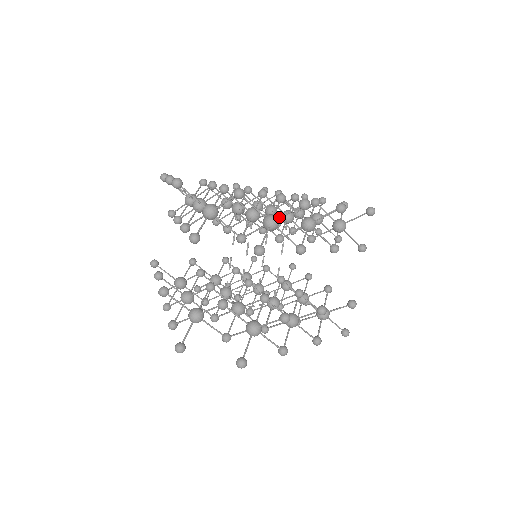
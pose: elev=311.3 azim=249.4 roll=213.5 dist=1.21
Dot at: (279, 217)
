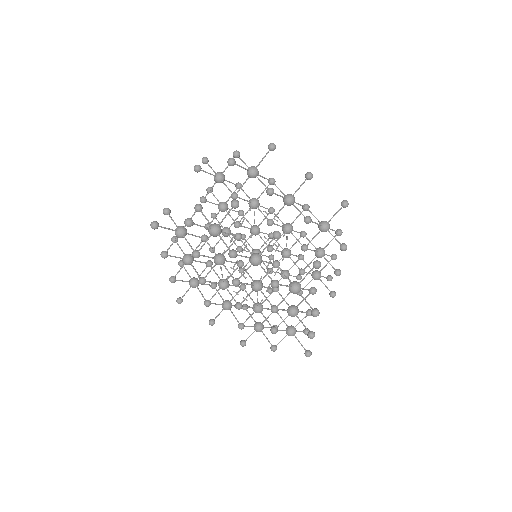
Dot at: (257, 165)
